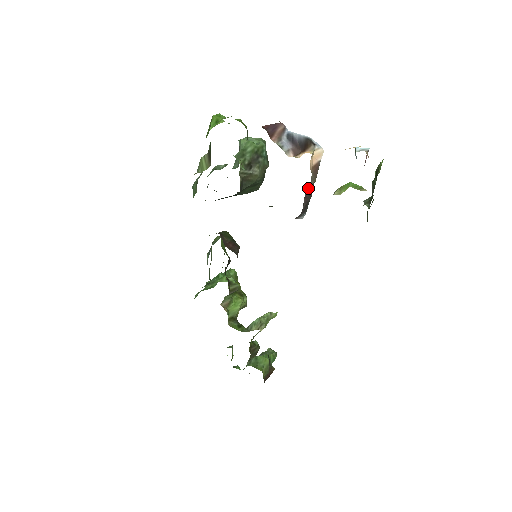
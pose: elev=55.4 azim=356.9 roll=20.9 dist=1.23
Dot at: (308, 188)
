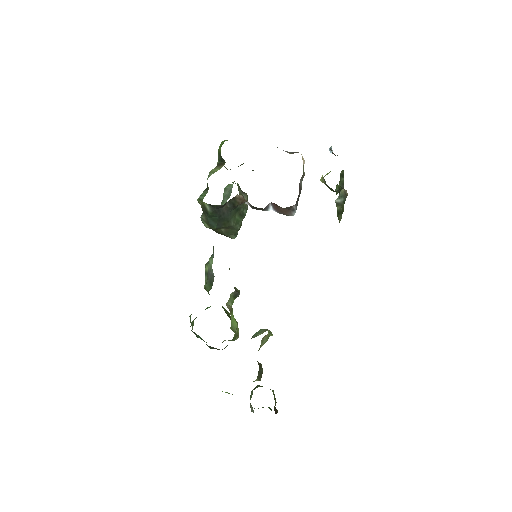
Dot at: (301, 177)
